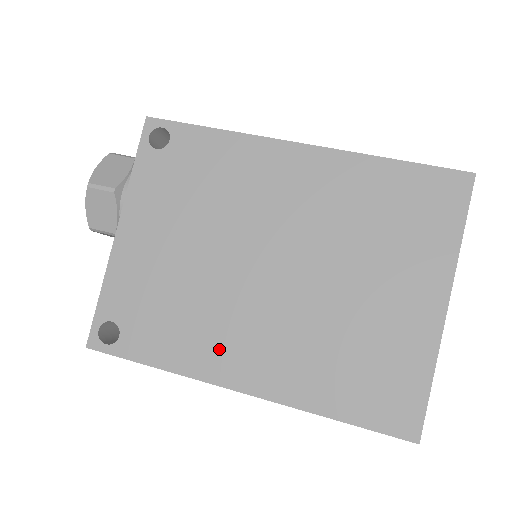
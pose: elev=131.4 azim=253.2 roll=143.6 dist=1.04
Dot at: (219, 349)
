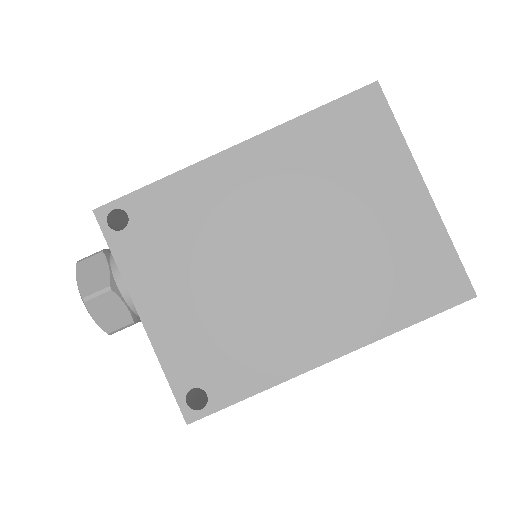
Dot at: (292, 343)
